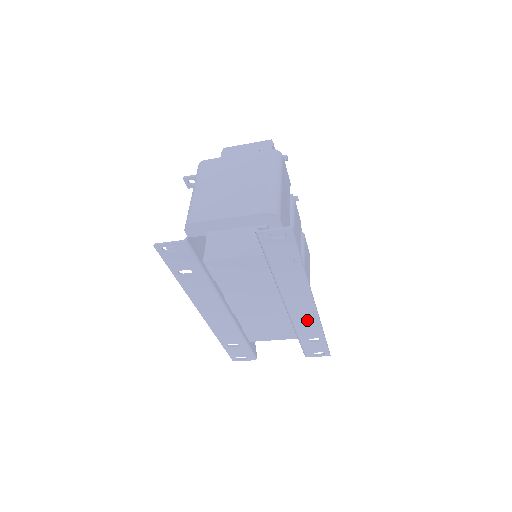
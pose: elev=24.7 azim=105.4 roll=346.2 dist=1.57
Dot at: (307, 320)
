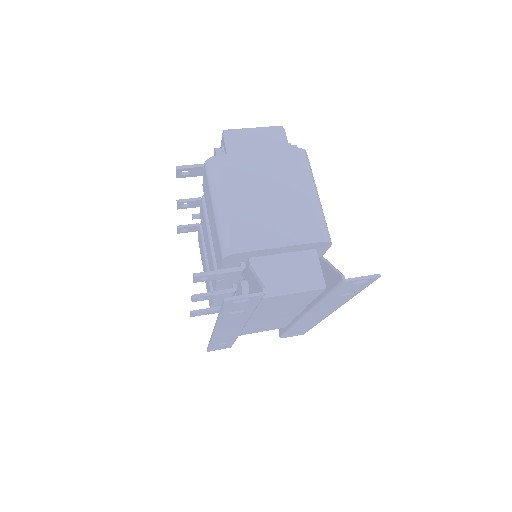
Dot at: (313, 321)
